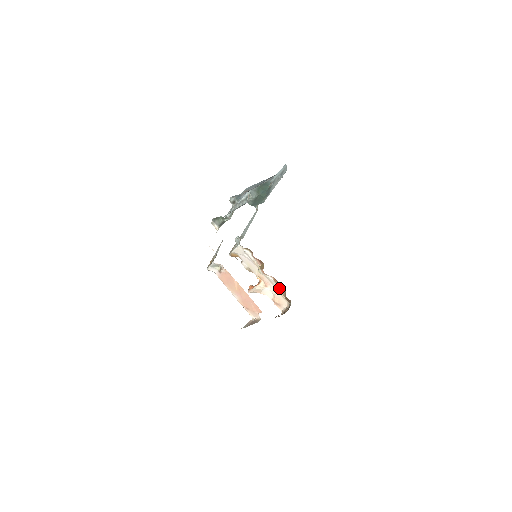
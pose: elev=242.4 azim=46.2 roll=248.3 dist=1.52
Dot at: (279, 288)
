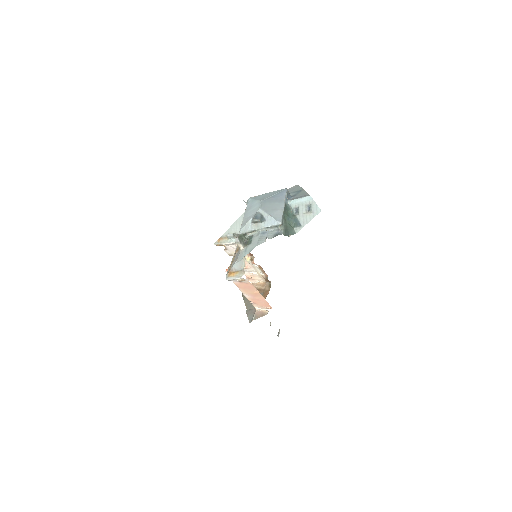
Dot at: (261, 272)
